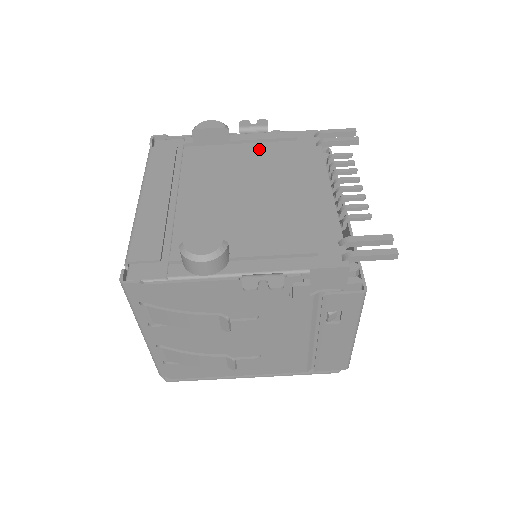
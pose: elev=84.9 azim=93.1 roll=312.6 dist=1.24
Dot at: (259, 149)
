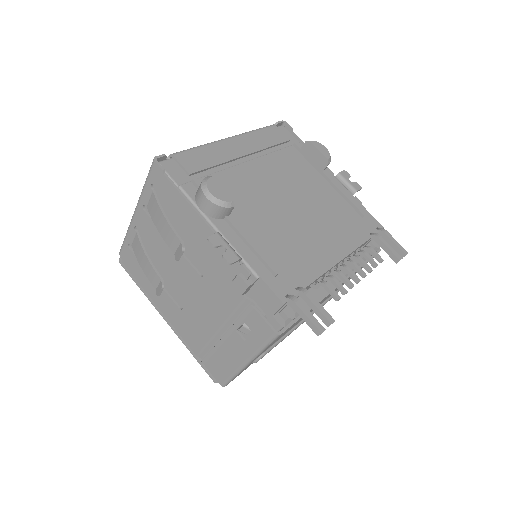
Dot at: (333, 195)
